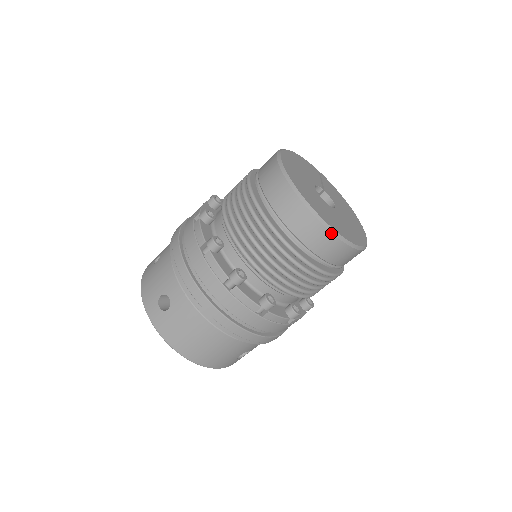
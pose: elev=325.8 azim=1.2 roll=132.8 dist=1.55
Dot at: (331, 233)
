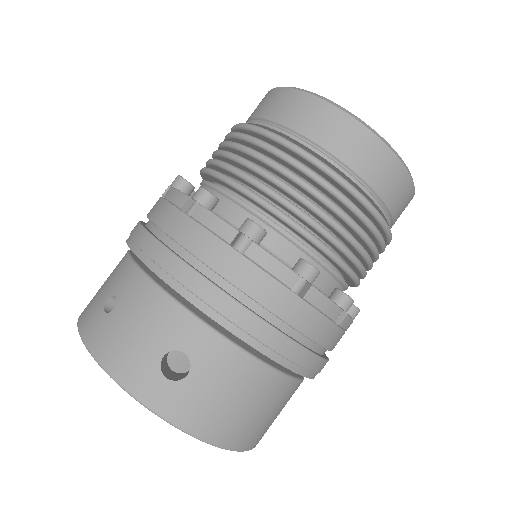
Dot at: (408, 174)
